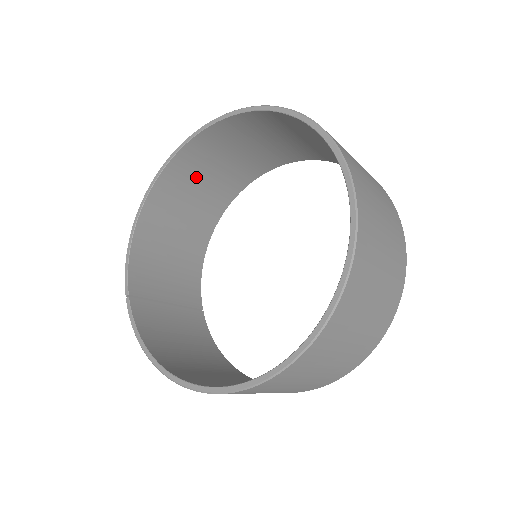
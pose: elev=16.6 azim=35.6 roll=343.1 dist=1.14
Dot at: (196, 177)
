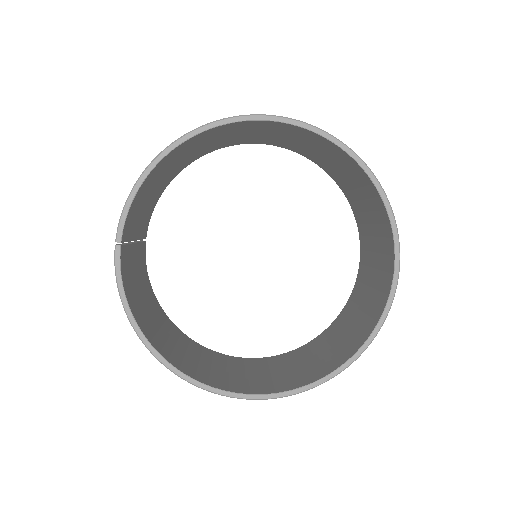
Dot at: (230, 133)
